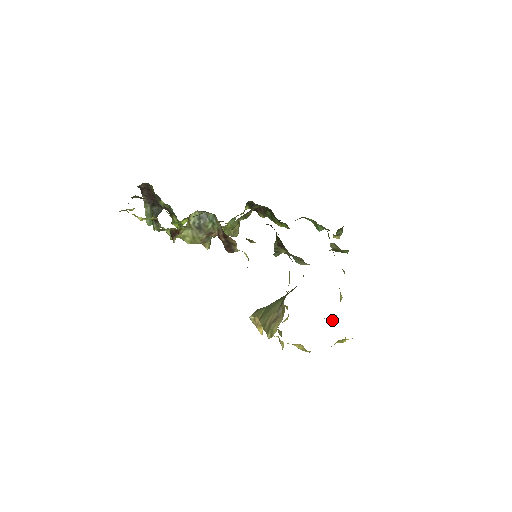
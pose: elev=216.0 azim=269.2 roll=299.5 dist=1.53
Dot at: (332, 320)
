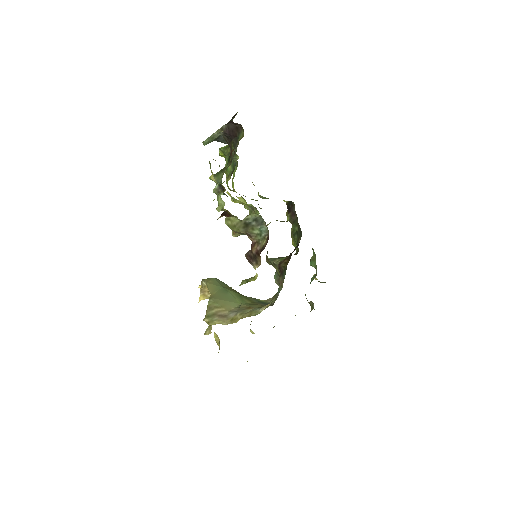
Dot at: (253, 333)
